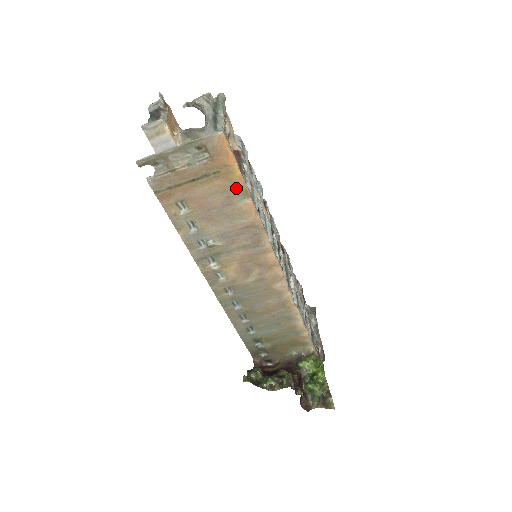
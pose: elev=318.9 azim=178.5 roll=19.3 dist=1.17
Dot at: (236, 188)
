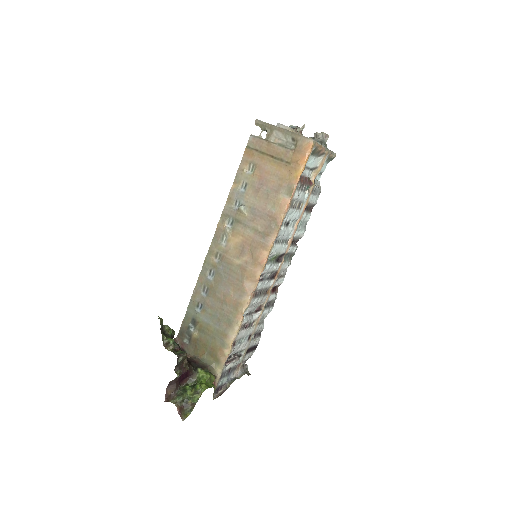
Dot at: (289, 183)
